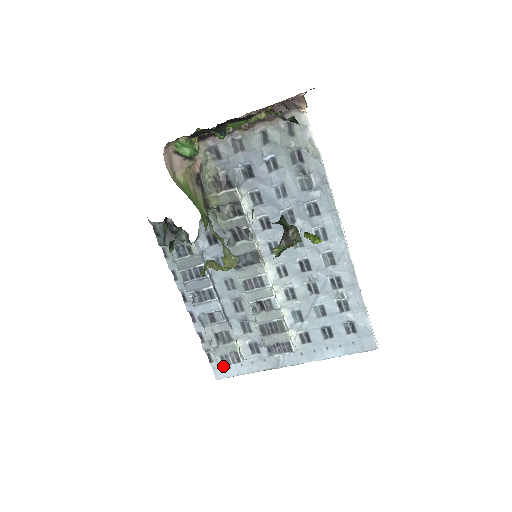
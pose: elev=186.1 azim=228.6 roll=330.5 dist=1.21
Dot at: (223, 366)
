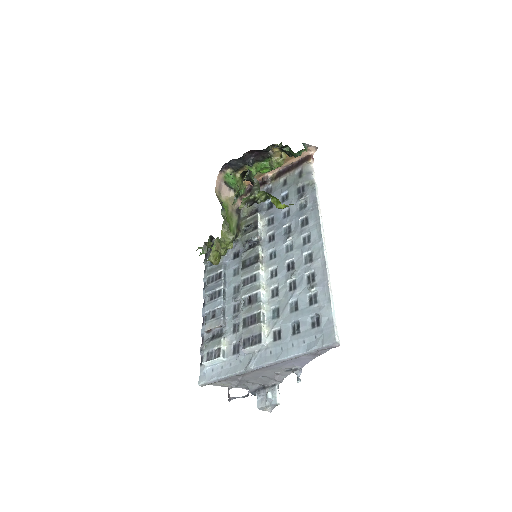
Dot at: (208, 369)
